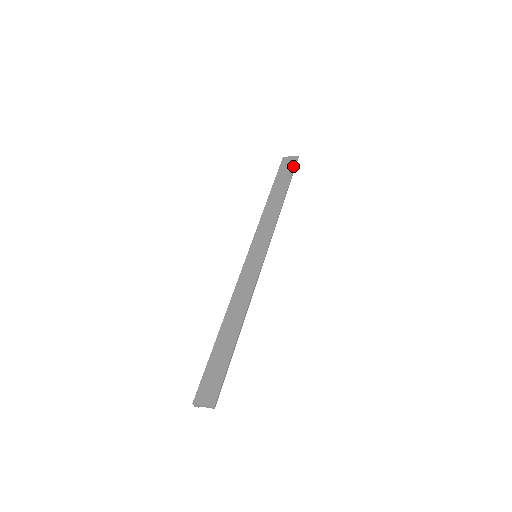
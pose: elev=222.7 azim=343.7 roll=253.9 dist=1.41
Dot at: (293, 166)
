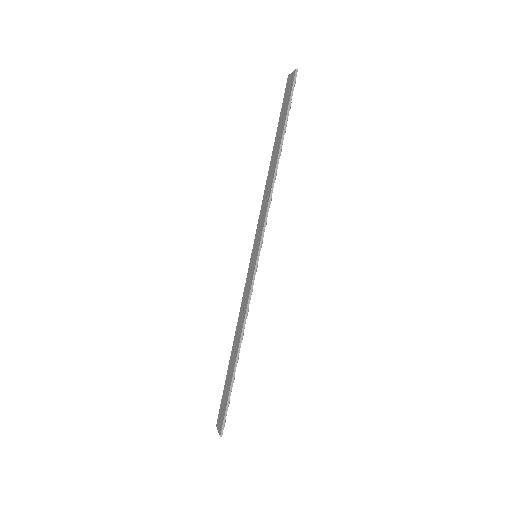
Dot at: (289, 93)
